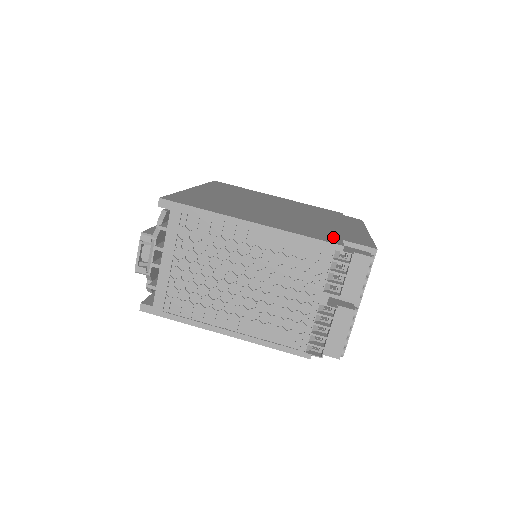
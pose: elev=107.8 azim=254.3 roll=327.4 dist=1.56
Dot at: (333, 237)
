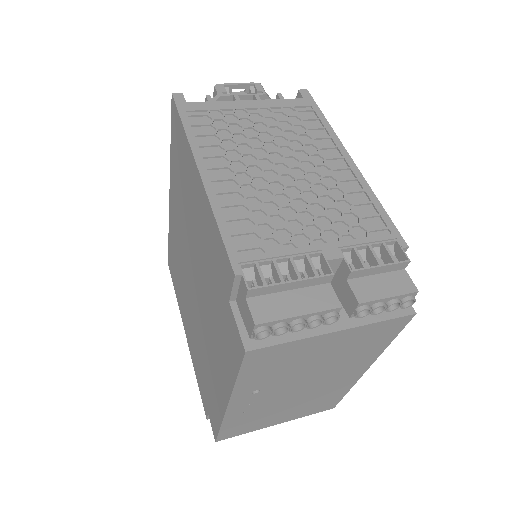
Dot at: occluded
